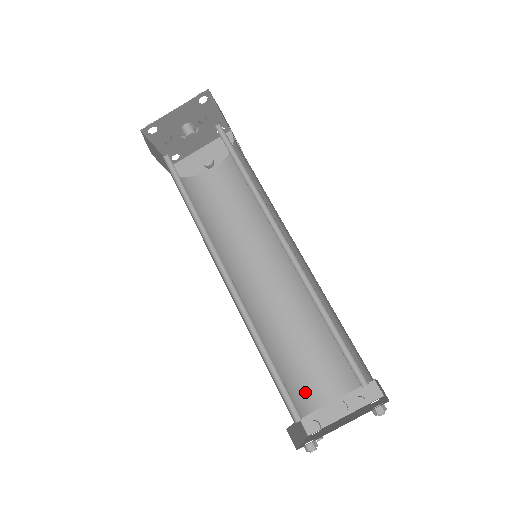
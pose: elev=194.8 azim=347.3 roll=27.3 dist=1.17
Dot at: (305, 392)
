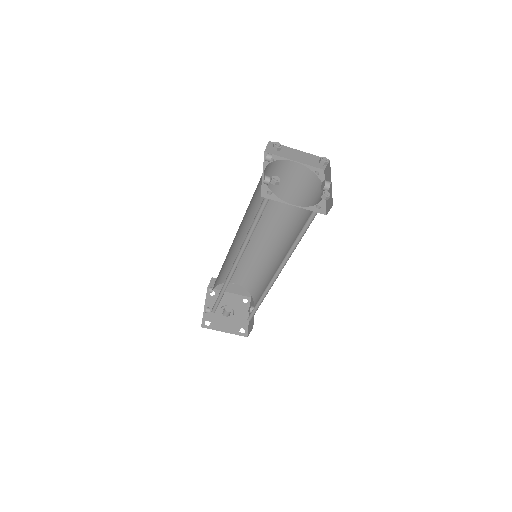
Dot at: (313, 213)
